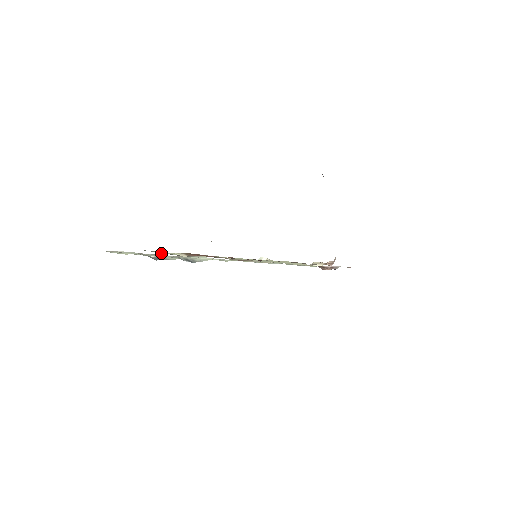
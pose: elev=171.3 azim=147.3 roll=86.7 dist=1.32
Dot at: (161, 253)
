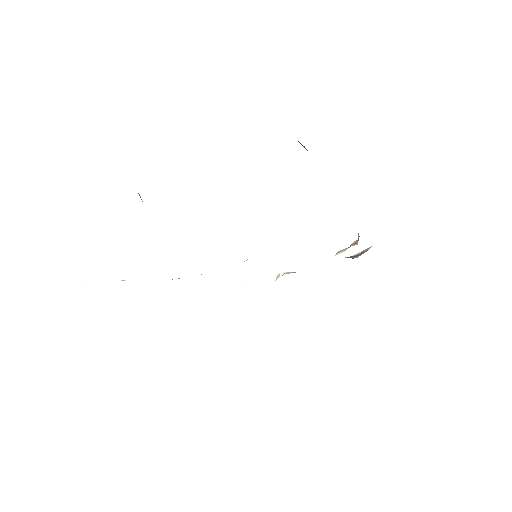
Dot at: occluded
